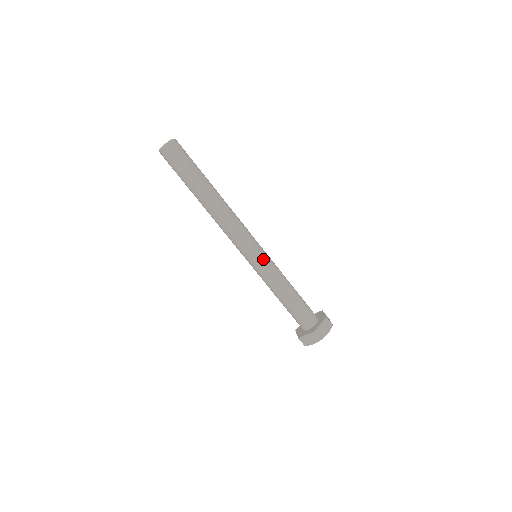
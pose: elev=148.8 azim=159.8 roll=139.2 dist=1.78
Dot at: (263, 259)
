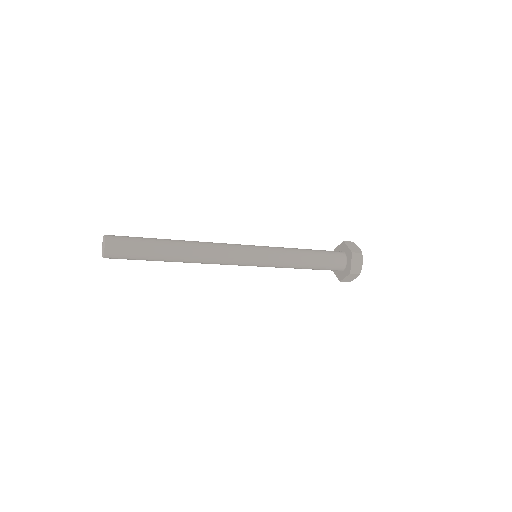
Dot at: (264, 258)
